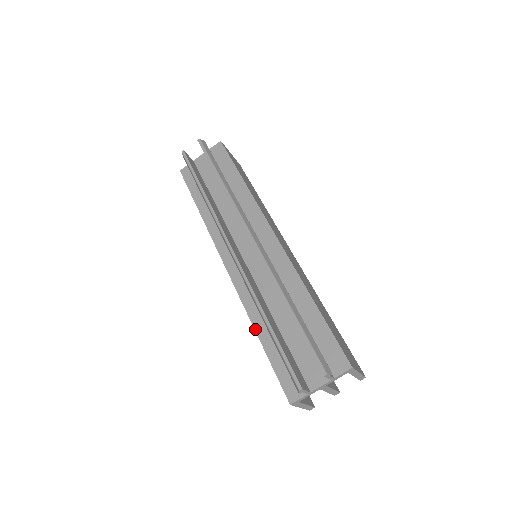
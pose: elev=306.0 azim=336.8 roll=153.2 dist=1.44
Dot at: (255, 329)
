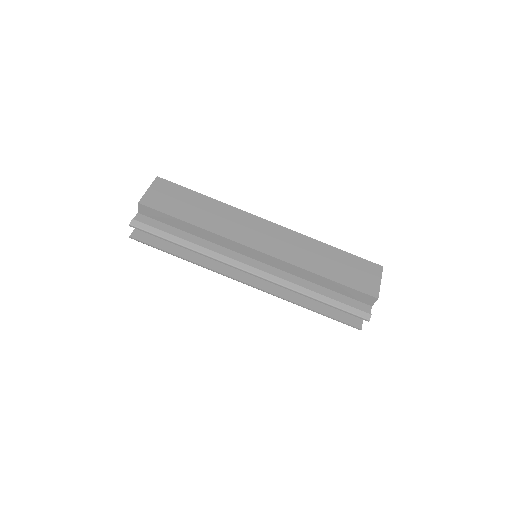
Dot at: occluded
